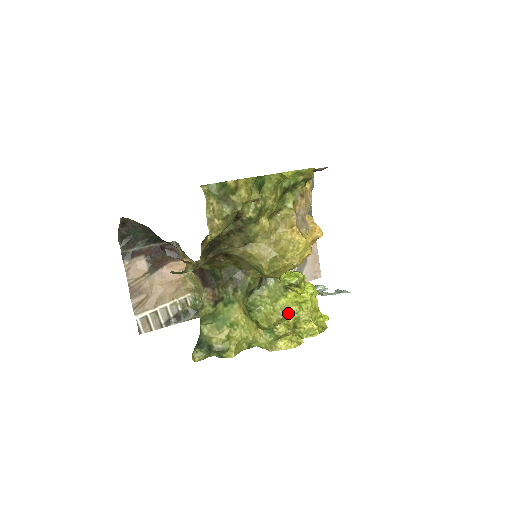
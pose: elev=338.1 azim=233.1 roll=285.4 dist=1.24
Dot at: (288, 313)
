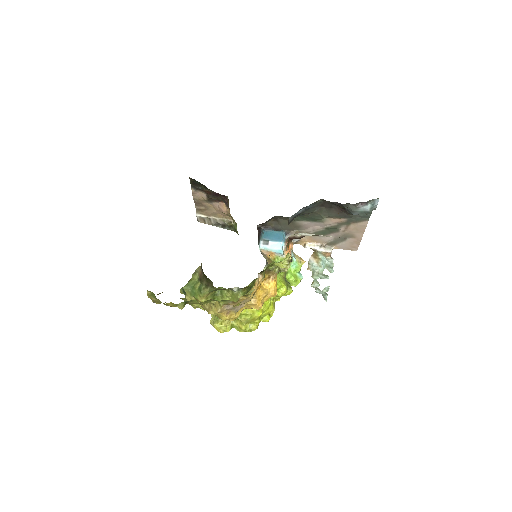
Dot at: occluded
